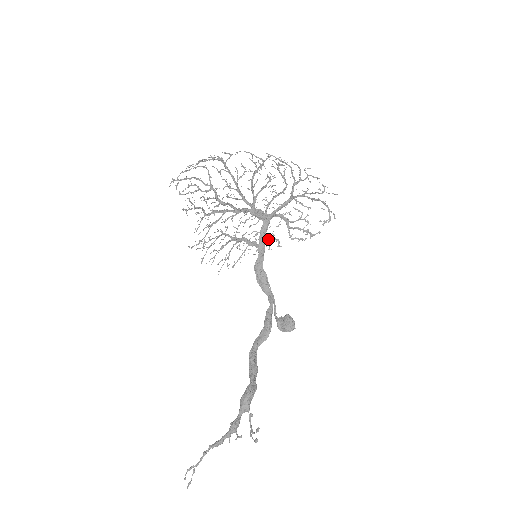
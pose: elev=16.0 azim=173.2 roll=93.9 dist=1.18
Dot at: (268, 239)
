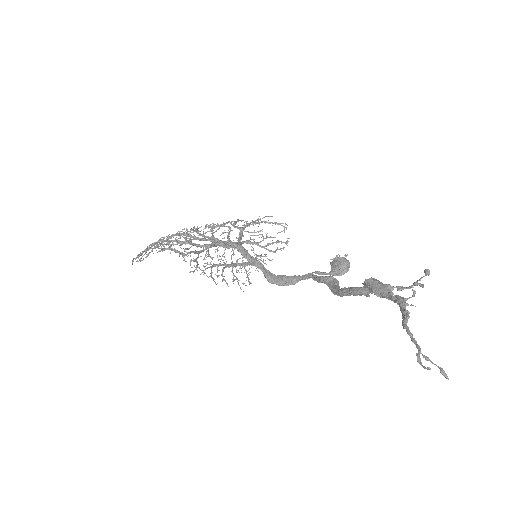
Dot at: (255, 258)
